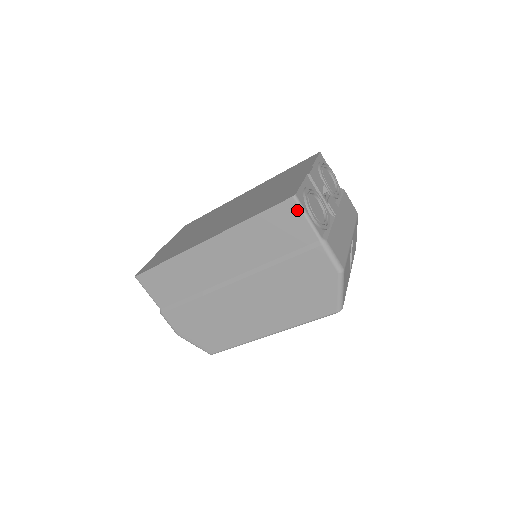
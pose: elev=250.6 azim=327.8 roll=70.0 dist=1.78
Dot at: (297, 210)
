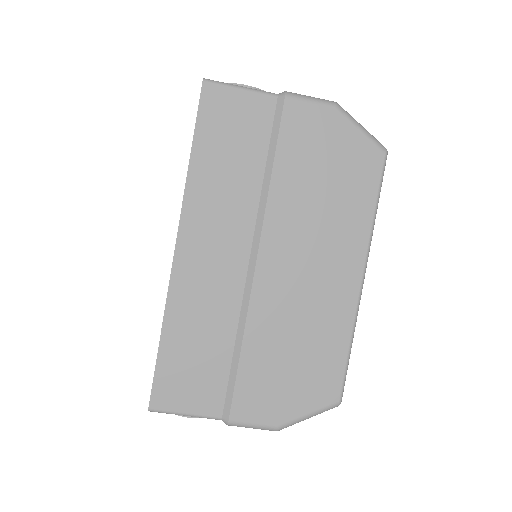
Dot at: (222, 90)
